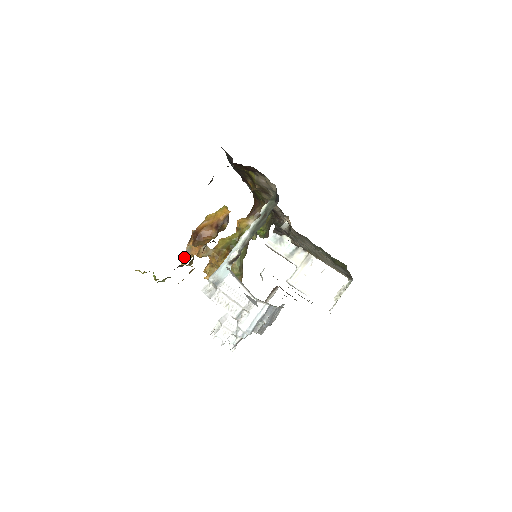
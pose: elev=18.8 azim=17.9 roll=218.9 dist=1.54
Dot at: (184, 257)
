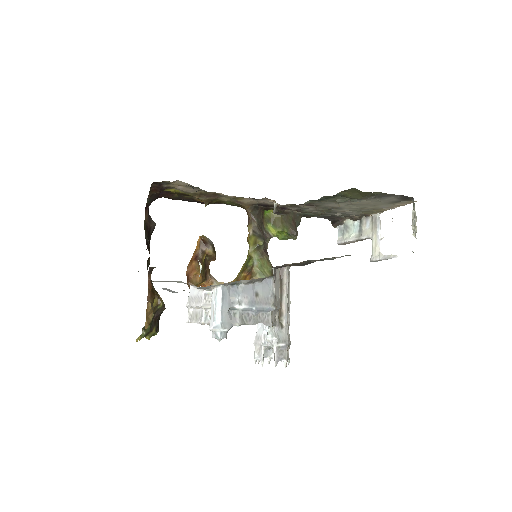
Dot at: occluded
